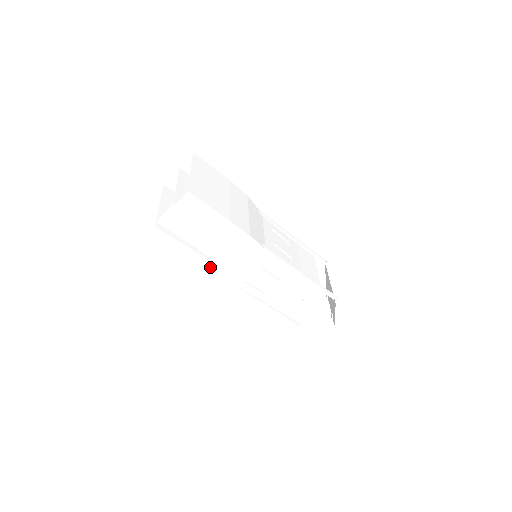
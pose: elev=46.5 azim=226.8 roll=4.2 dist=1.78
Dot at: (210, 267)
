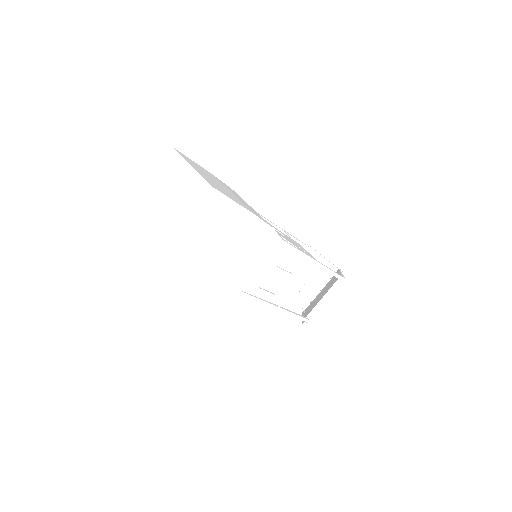
Dot at: occluded
